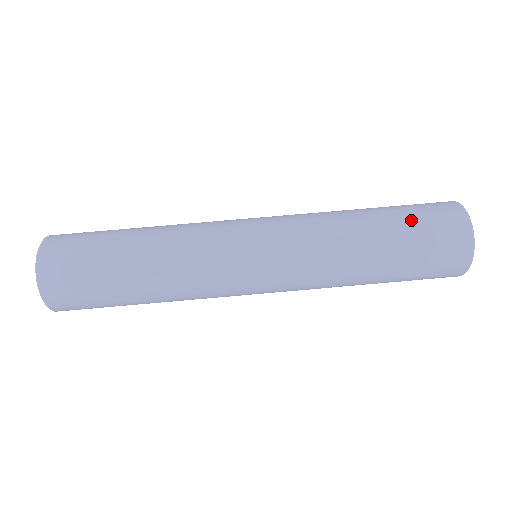
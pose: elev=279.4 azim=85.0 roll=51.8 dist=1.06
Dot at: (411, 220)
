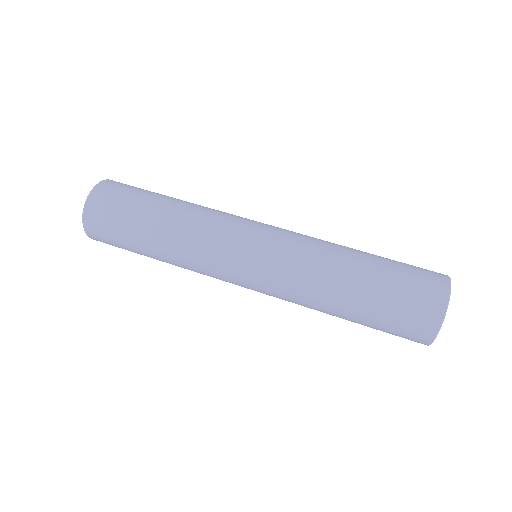
Dot at: (396, 261)
